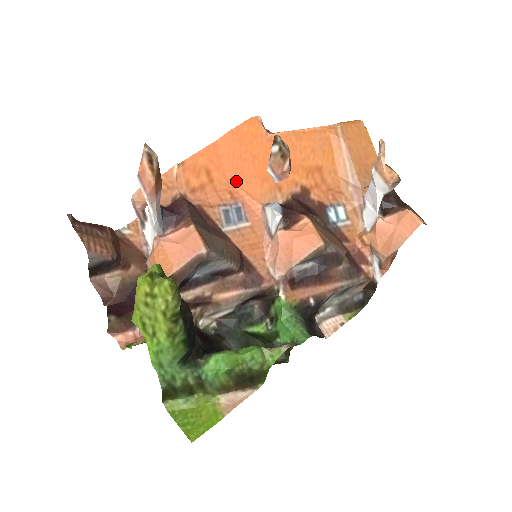
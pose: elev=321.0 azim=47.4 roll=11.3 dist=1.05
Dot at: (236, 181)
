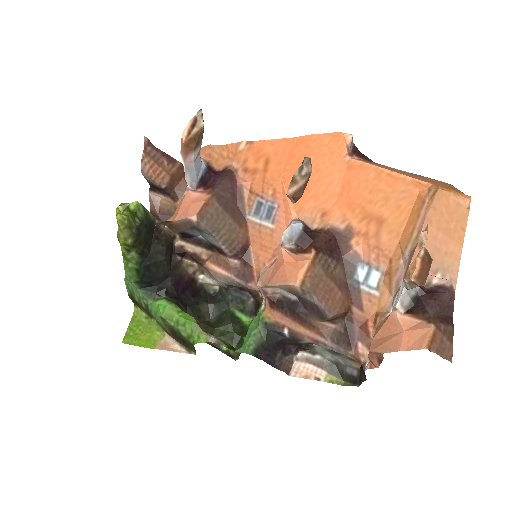
Dot at: (286, 183)
